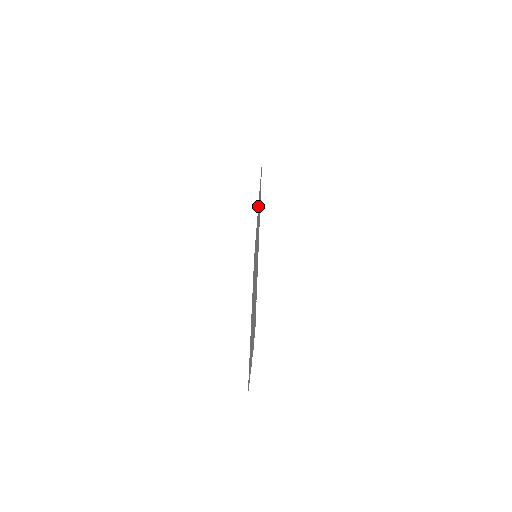
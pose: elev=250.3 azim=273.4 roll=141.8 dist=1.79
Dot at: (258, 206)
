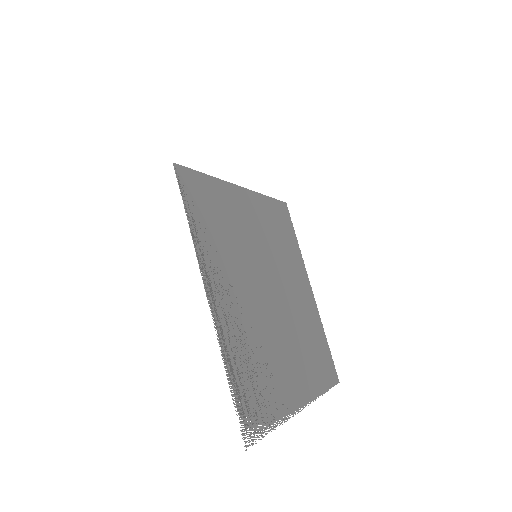
Dot at: (227, 191)
